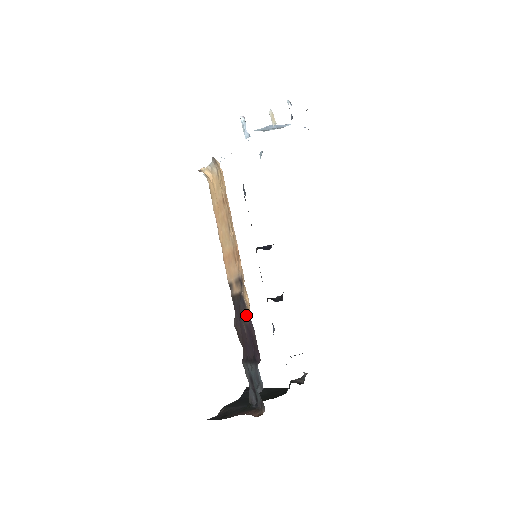
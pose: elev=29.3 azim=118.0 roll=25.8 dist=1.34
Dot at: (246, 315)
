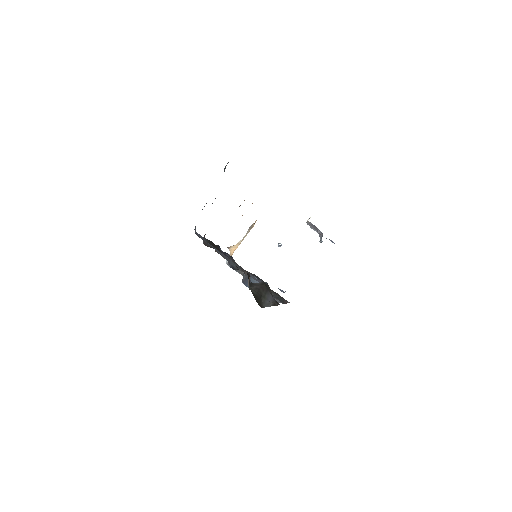
Dot at: occluded
